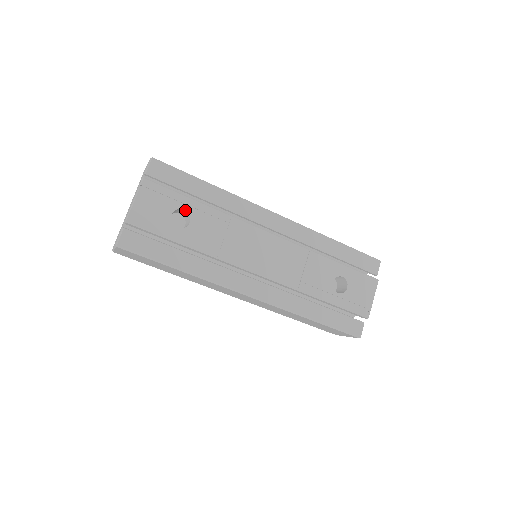
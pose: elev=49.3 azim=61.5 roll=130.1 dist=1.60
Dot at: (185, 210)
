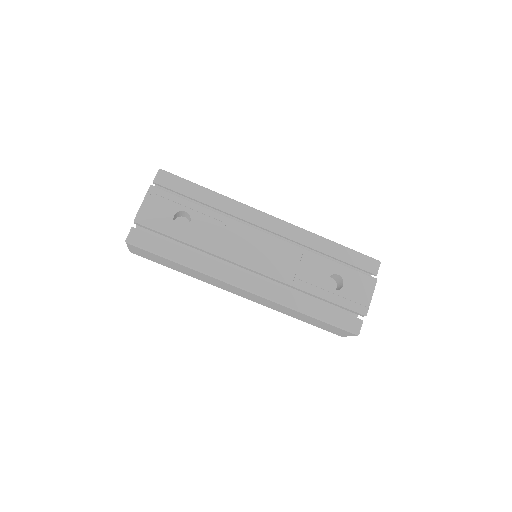
Dot at: (186, 212)
